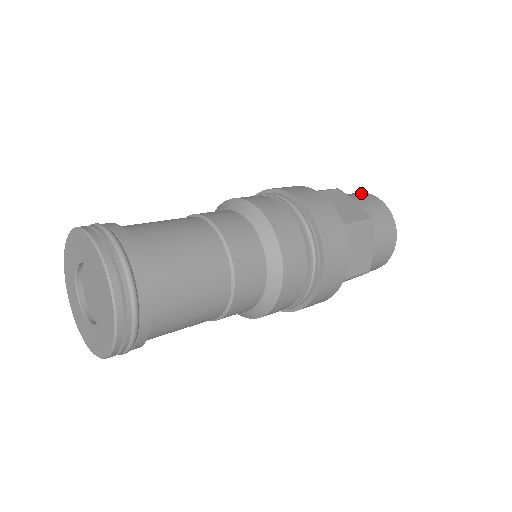
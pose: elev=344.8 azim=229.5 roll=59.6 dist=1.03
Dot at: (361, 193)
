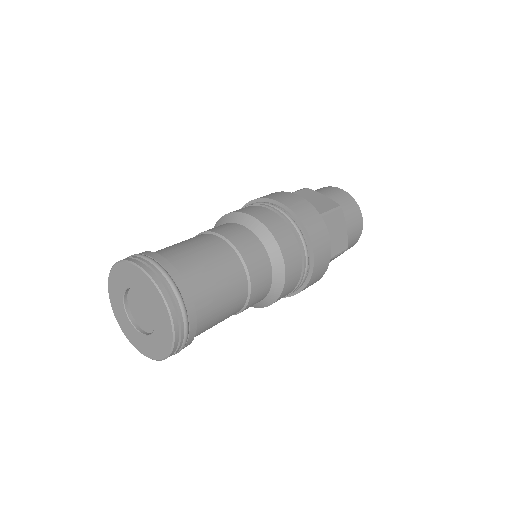
Dot at: (354, 203)
